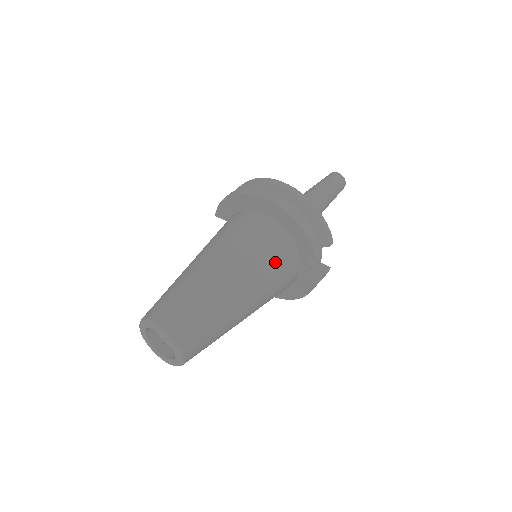
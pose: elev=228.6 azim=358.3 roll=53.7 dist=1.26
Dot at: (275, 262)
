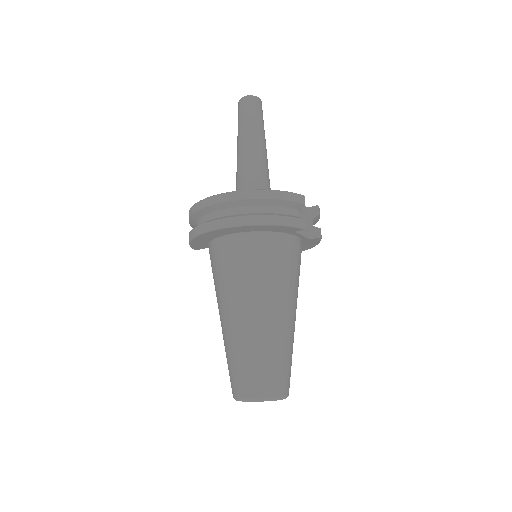
Dot at: (278, 265)
